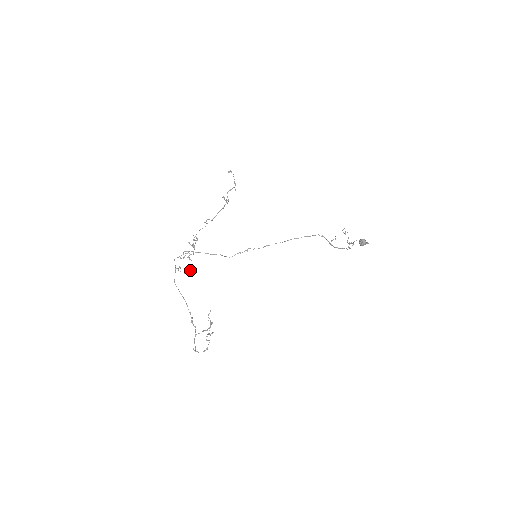
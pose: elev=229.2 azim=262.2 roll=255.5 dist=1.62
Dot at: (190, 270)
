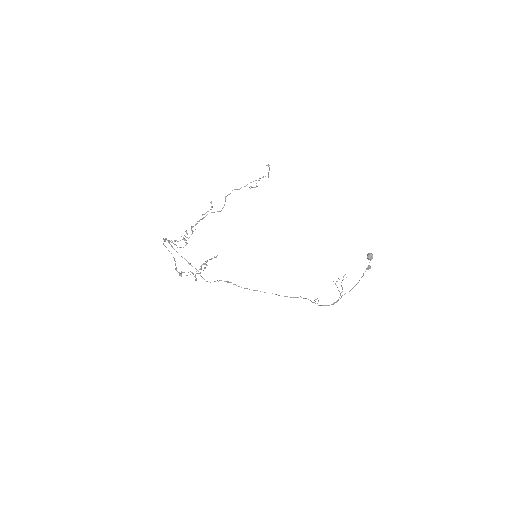
Dot at: (181, 247)
